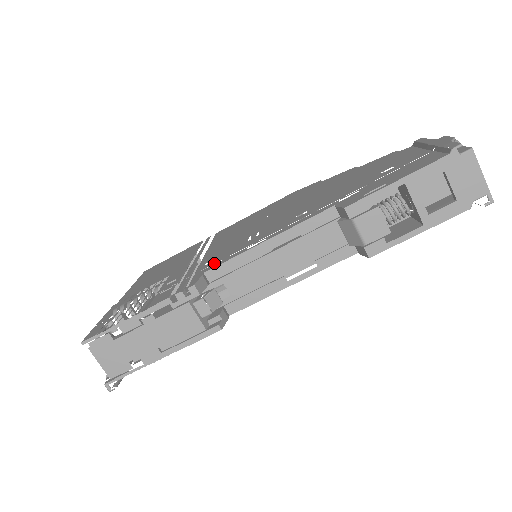
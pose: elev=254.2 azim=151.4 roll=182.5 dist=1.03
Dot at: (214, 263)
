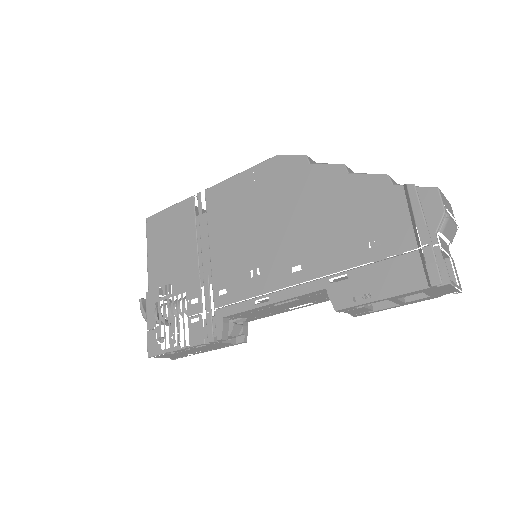
Dot at: (228, 304)
